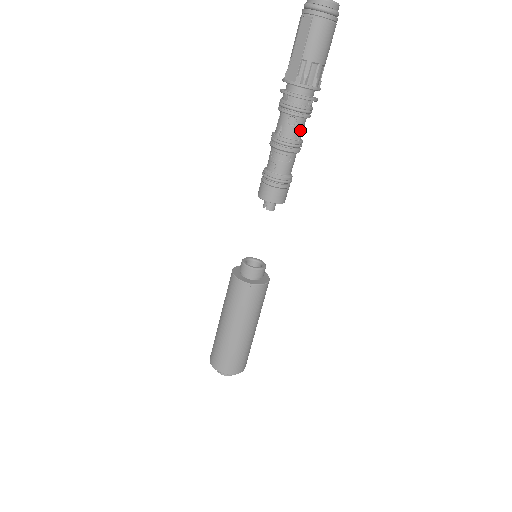
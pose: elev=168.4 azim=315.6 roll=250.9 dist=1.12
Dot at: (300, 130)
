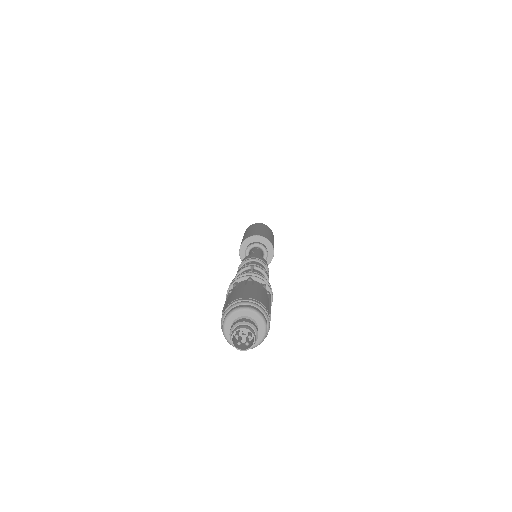
Dot at: occluded
